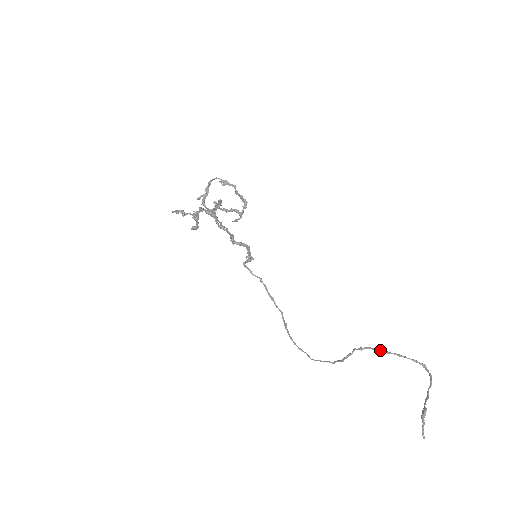
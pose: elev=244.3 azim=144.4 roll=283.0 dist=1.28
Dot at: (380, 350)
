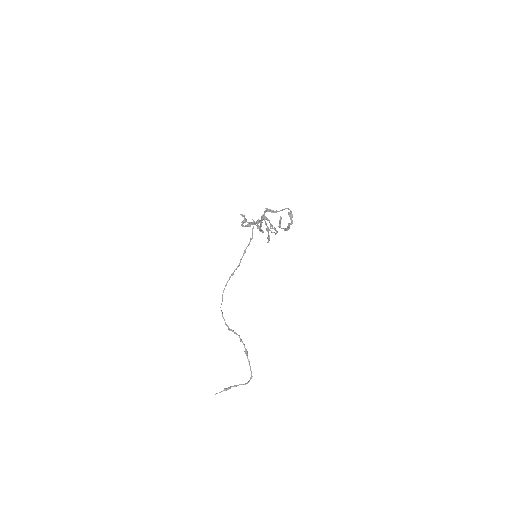
Dot at: (246, 352)
